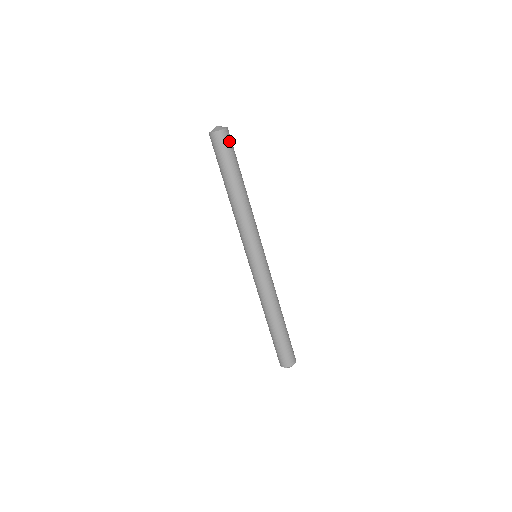
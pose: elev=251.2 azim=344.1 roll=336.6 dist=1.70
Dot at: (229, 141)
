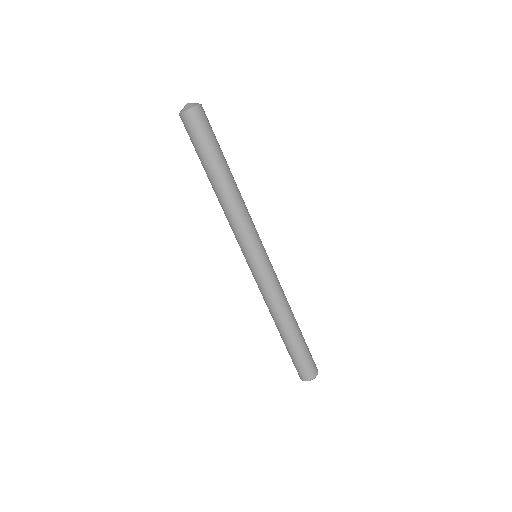
Dot at: (203, 121)
